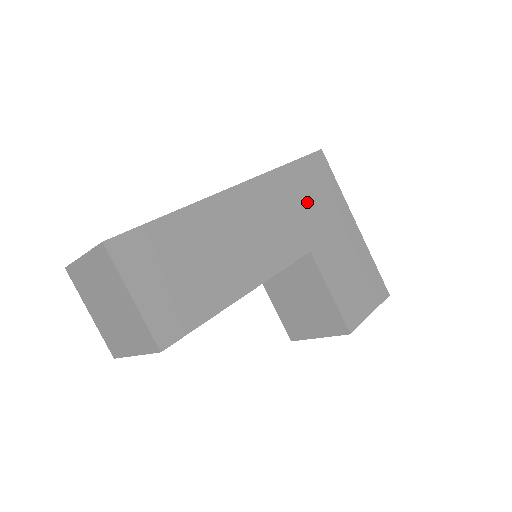
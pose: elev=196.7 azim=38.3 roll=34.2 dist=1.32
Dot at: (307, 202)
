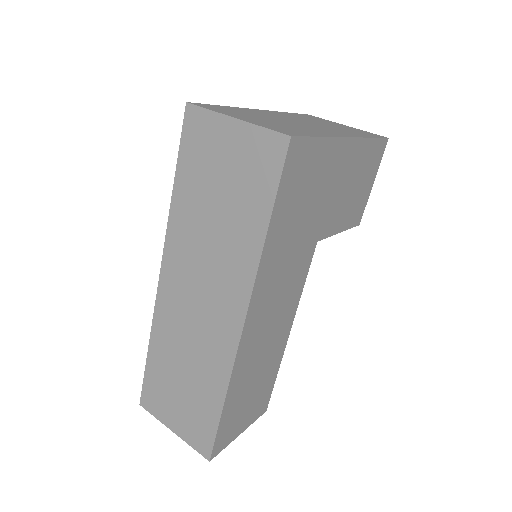
Dot at: (300, 219)
